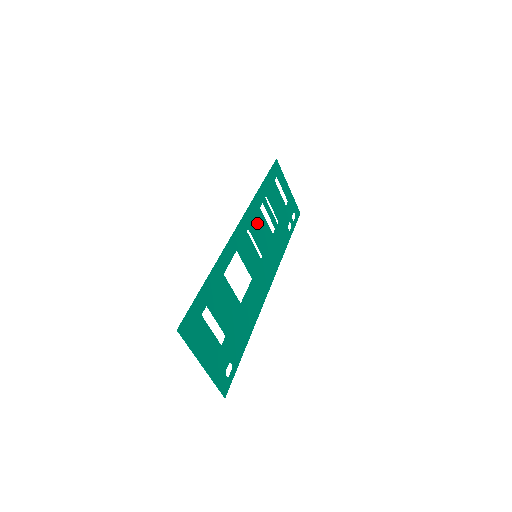
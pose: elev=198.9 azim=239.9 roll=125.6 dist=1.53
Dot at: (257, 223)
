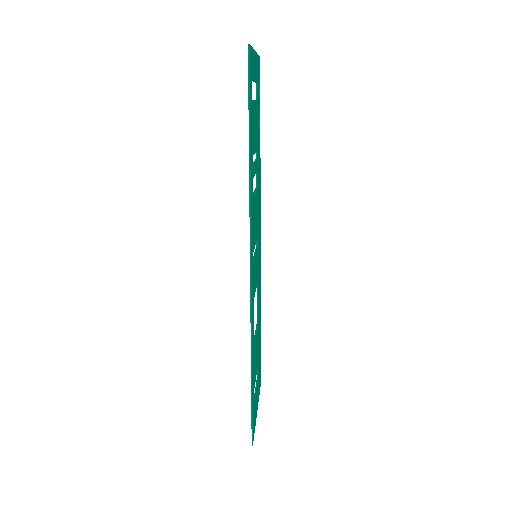
Dot at: (253, 223)
